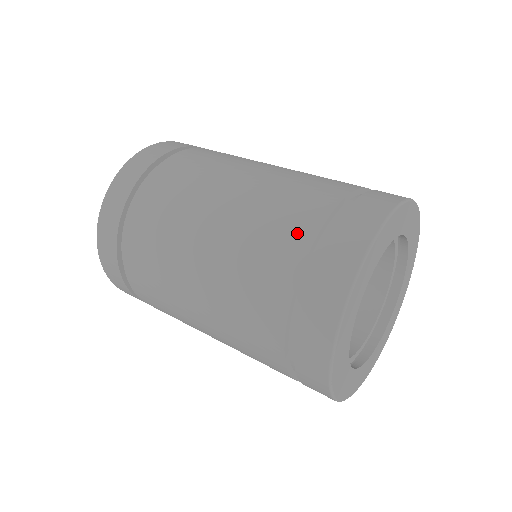
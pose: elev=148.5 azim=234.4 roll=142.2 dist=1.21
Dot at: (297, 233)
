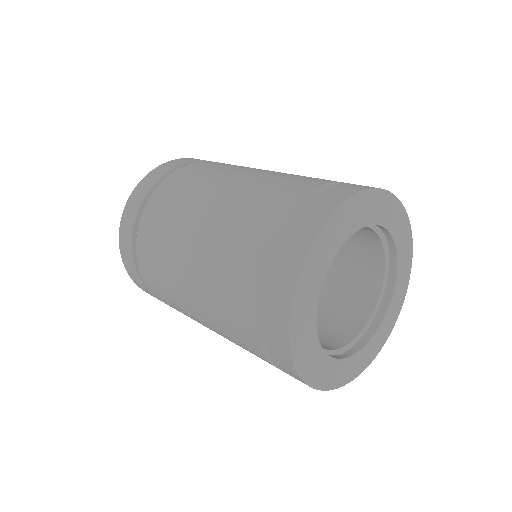
Dot at: (242, 278)
